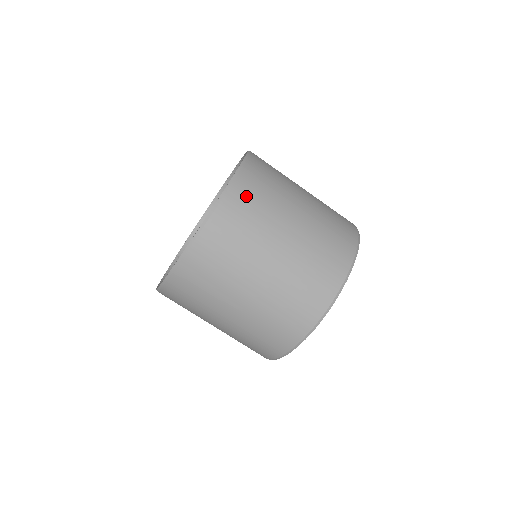
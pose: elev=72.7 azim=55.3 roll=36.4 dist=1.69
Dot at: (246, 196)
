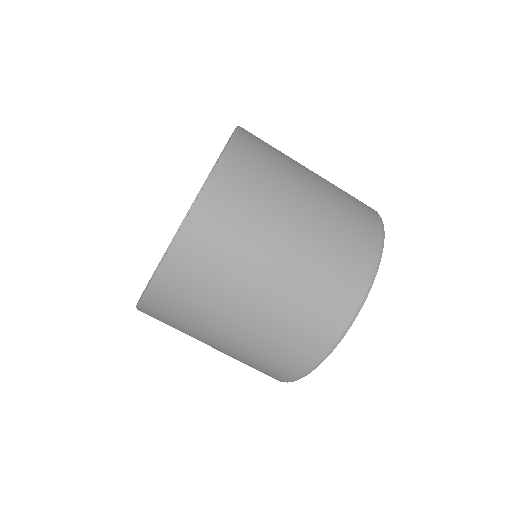
Dot at: (237, 186)
